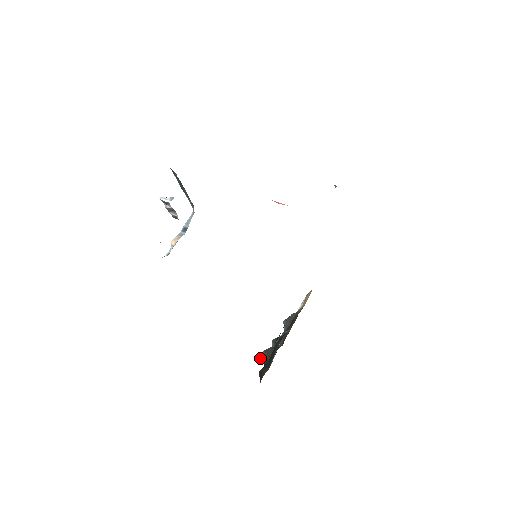
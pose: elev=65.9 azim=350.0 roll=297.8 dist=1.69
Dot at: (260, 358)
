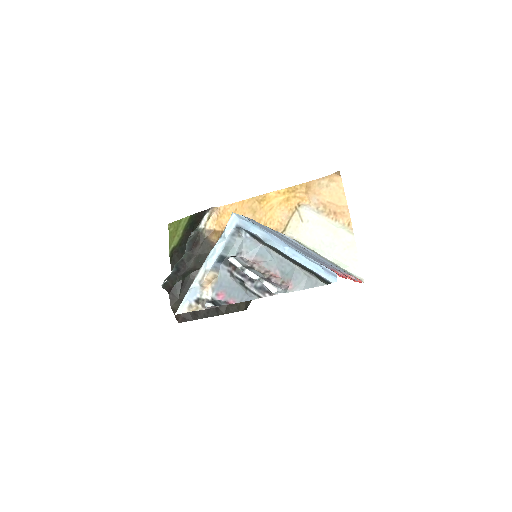
Dot at: (164, 288)
